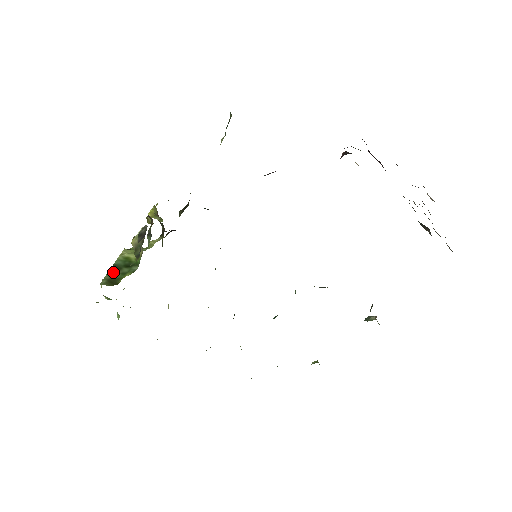
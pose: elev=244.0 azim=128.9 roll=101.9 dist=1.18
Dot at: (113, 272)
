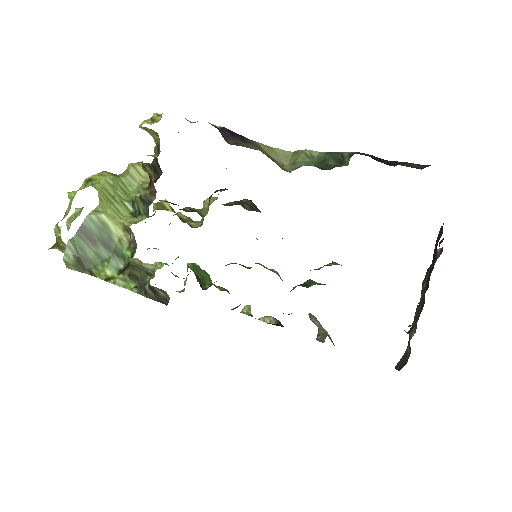
Dot at: (83, 243)
